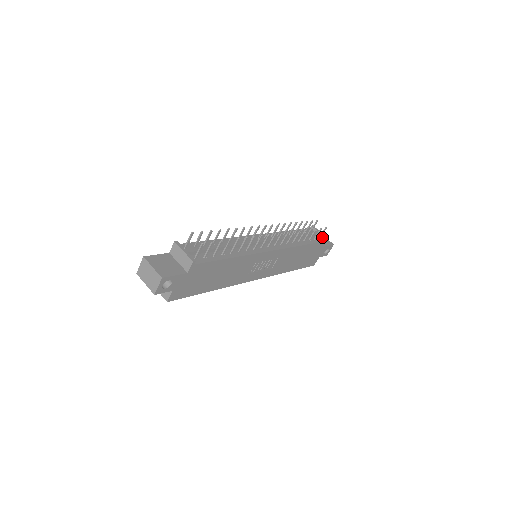
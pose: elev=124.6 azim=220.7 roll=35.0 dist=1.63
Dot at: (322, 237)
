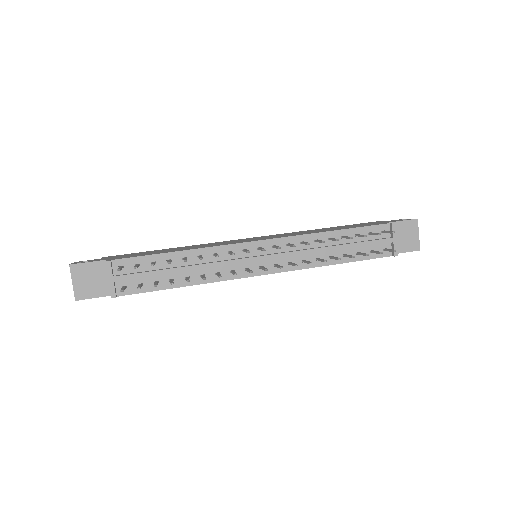
Dot at: (392, 248)
